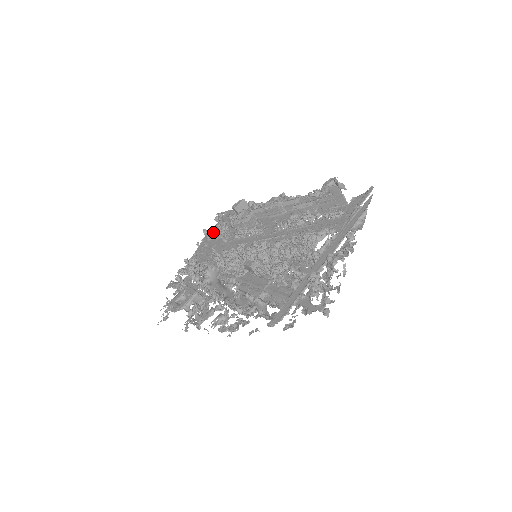
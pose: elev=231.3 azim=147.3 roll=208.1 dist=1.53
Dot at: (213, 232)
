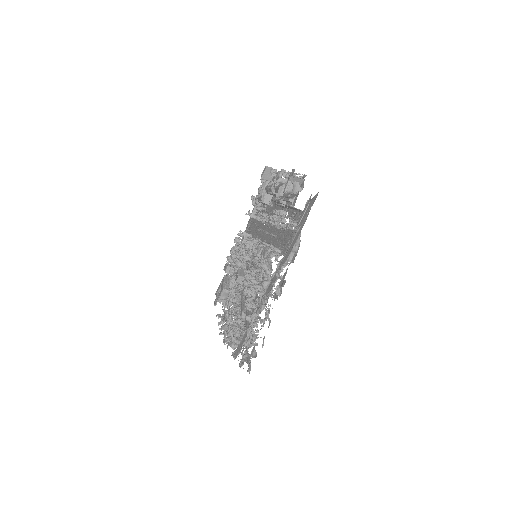
Dot at: occluded
